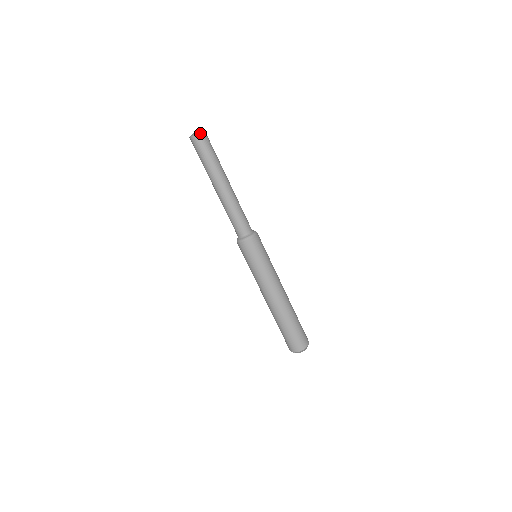
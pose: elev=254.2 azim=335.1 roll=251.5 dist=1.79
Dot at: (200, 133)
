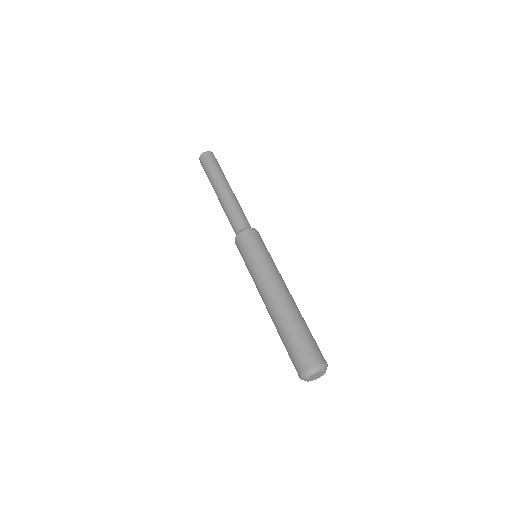
Dot at: occluded
